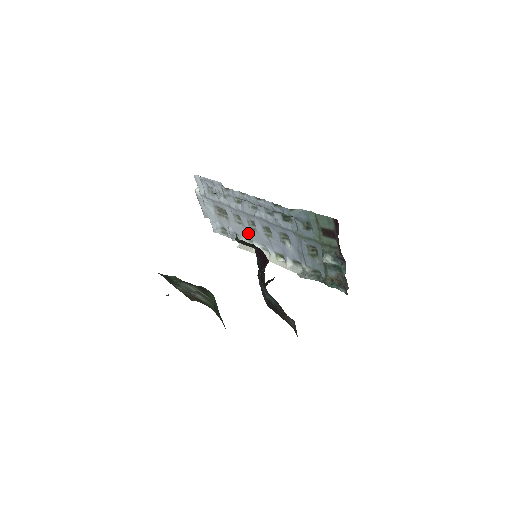
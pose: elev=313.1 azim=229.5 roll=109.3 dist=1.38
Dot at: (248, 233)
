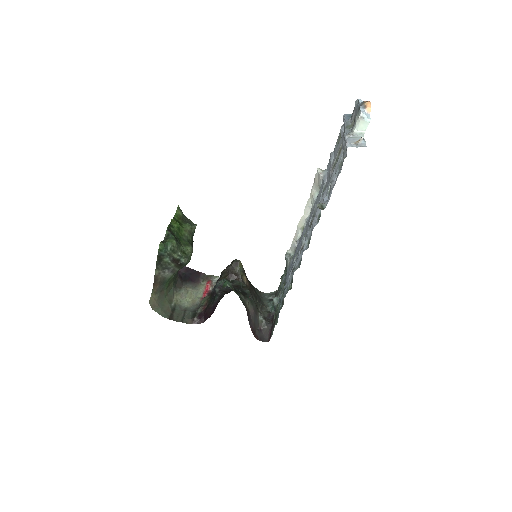
Dot at: (318, 199)
